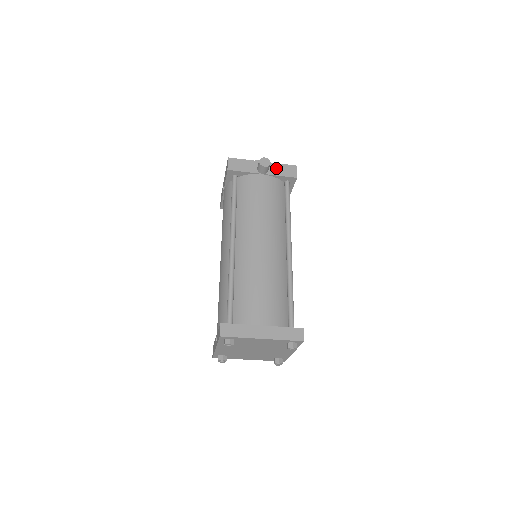
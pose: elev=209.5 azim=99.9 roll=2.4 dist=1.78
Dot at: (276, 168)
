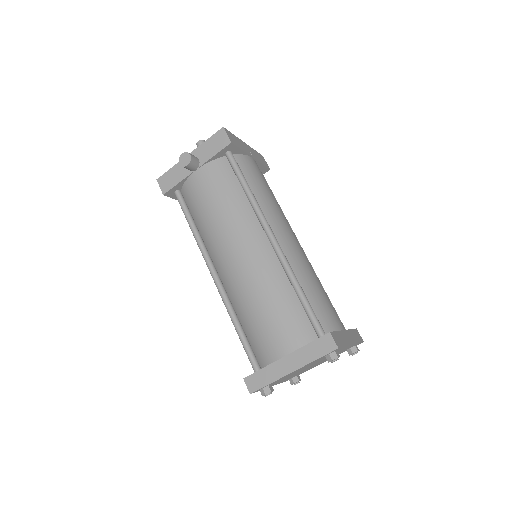
Dot at: (205, 150)
